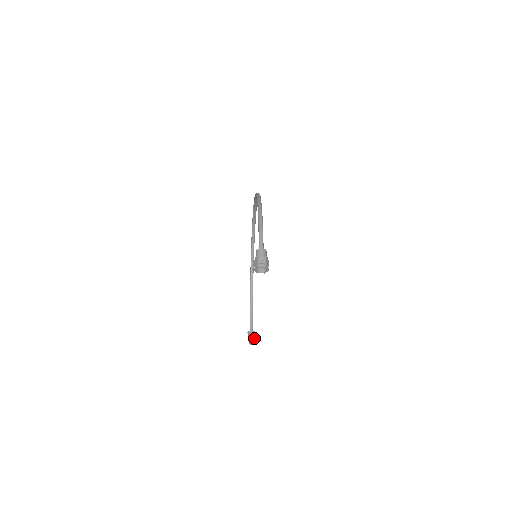
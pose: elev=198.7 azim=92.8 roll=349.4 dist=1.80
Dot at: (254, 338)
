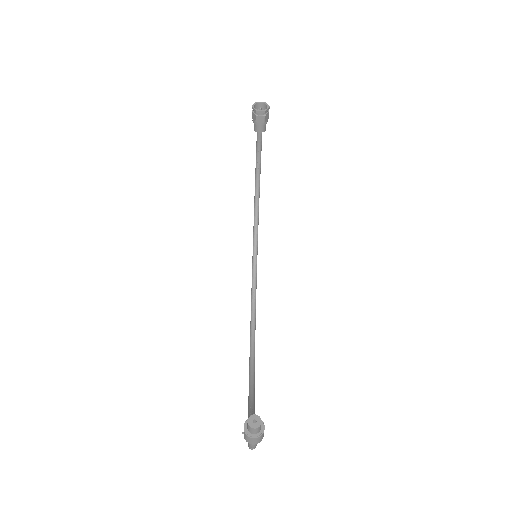
Dot at: (262, 426)
